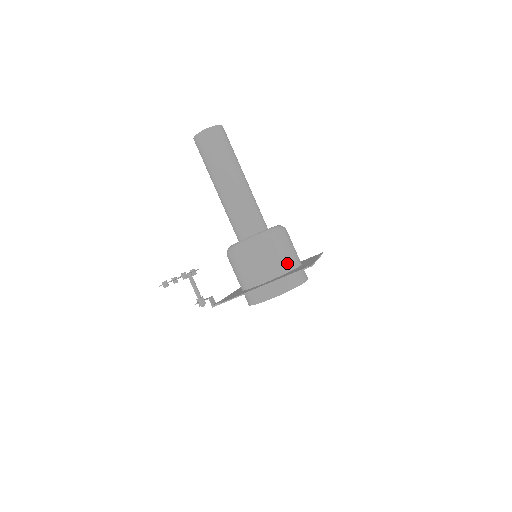
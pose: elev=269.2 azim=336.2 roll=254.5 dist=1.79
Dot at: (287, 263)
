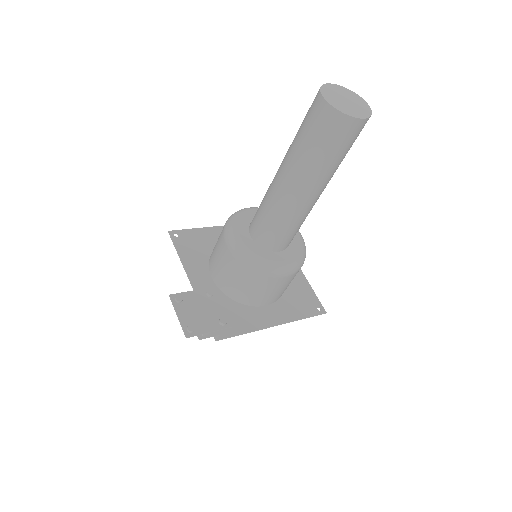
Dot at: occluded
